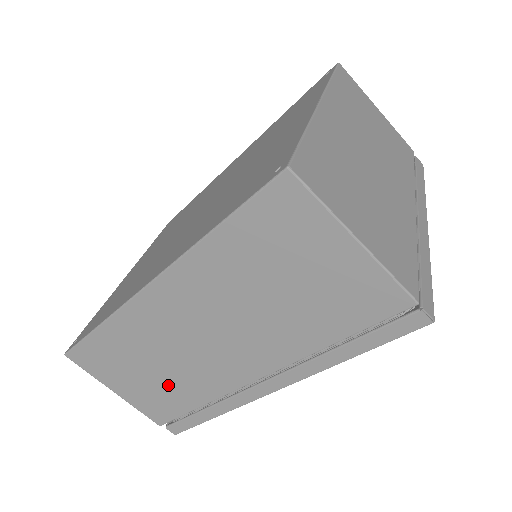
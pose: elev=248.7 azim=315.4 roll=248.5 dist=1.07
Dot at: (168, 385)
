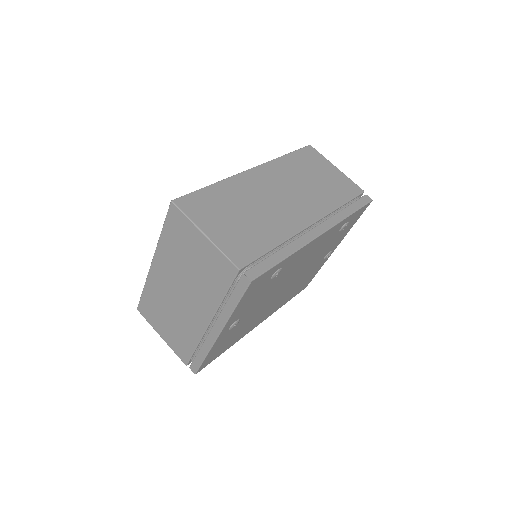
Dot at: (254, 227)
